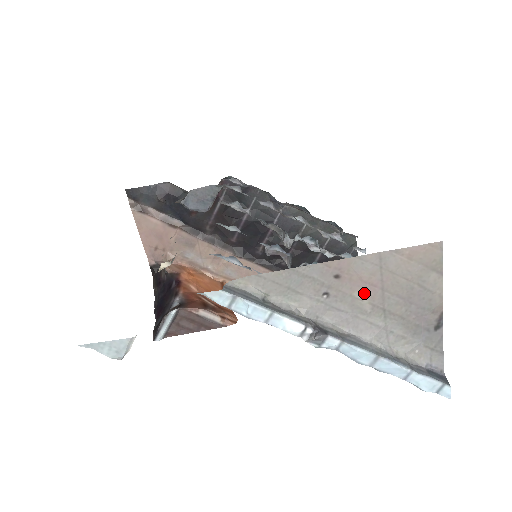
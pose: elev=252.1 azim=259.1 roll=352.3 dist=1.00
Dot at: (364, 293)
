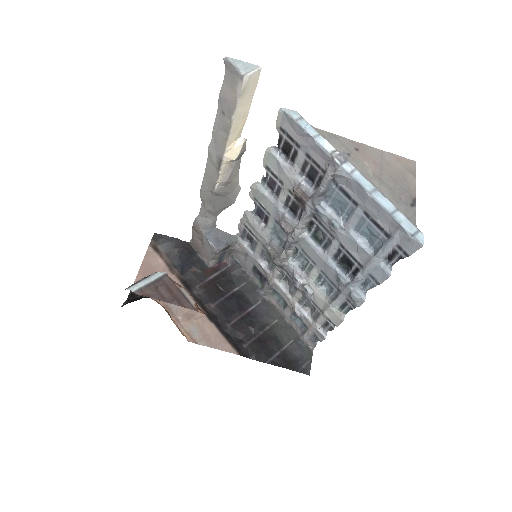
Dot at: (370, 165)
